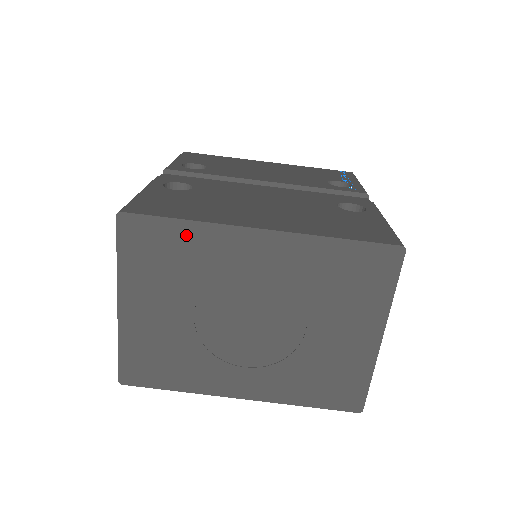
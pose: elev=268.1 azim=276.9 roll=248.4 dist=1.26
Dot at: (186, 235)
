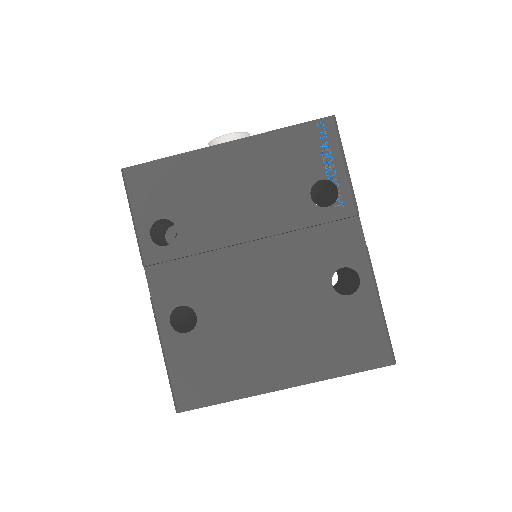
Dot at: occluded
